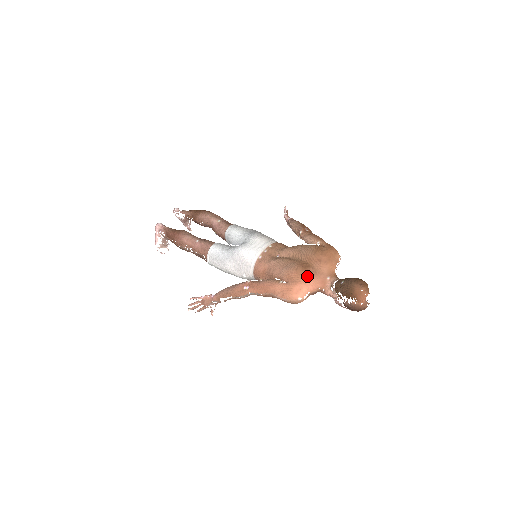
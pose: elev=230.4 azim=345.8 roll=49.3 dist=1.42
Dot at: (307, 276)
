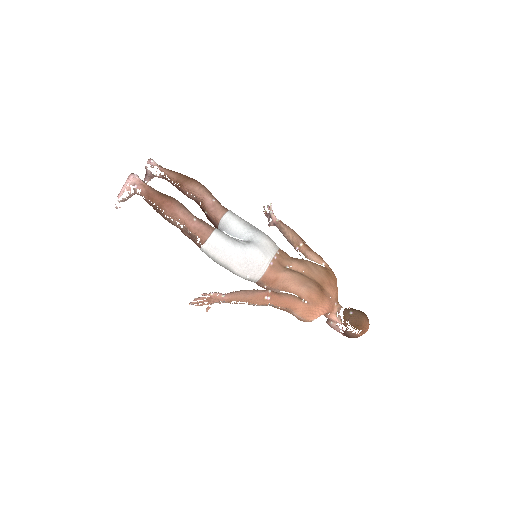
Dot at: (325, 300)
